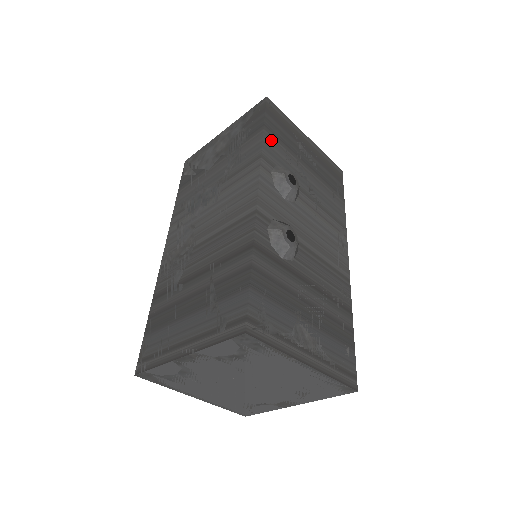
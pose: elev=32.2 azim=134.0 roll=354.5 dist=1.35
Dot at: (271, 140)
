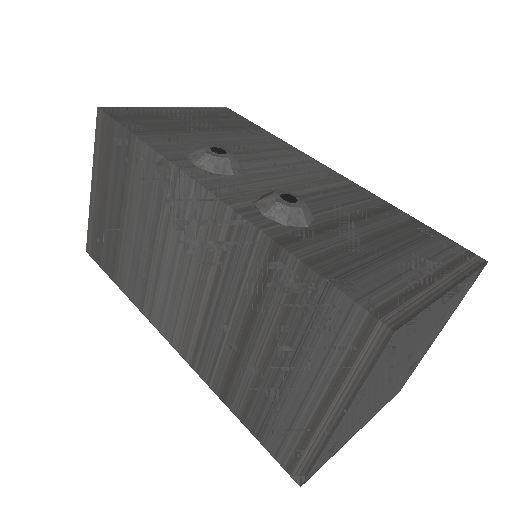
Dot at: (154, 139)
